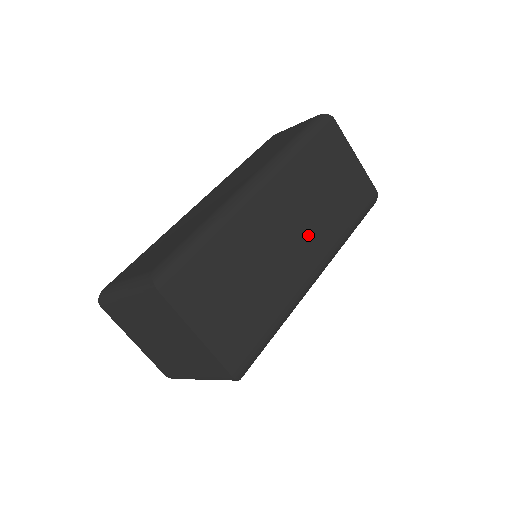
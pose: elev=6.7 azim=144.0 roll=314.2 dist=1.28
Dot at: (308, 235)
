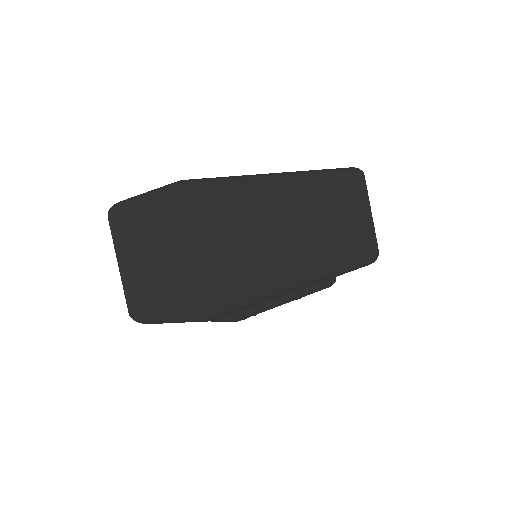
Dot at: (314, 243)
